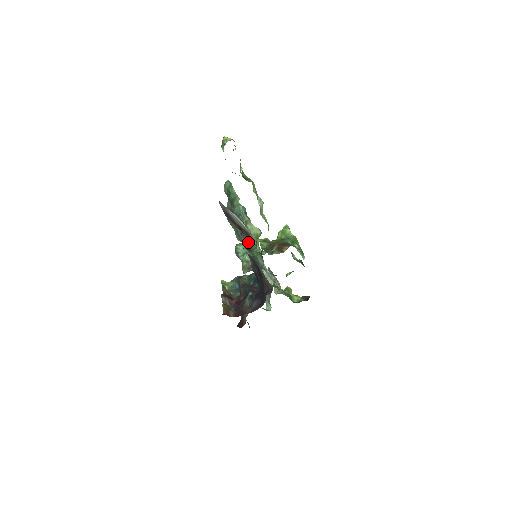
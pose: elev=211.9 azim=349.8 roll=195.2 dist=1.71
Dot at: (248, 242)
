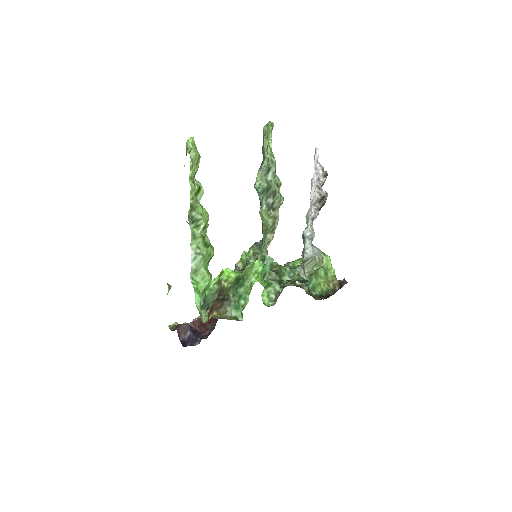
Dot at: (262, 229)
